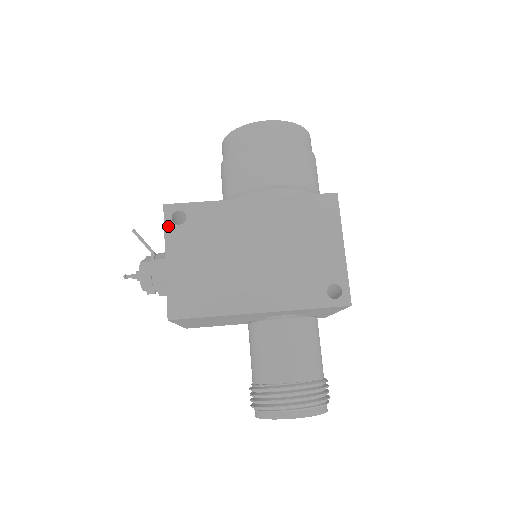
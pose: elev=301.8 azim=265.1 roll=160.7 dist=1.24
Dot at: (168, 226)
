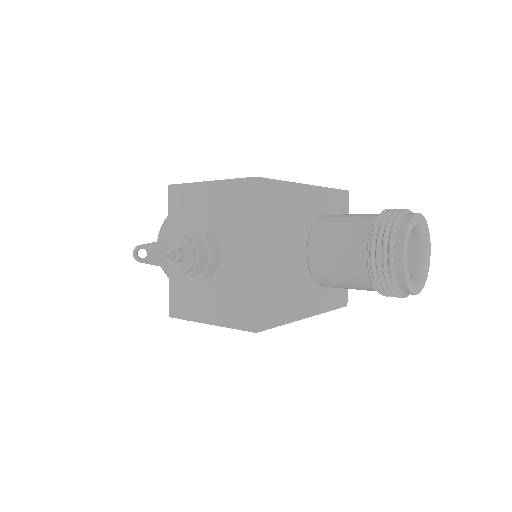
Dot at: (186, 184)
